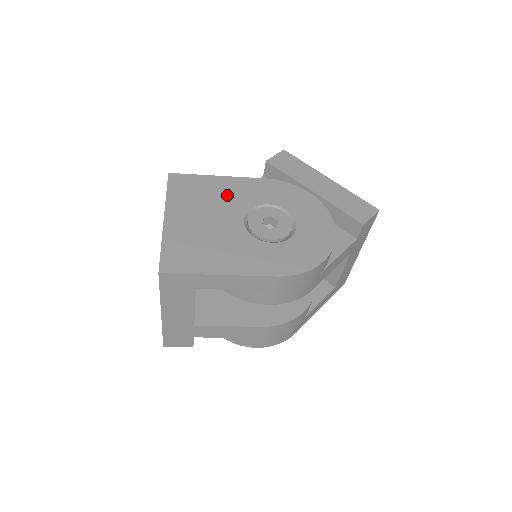
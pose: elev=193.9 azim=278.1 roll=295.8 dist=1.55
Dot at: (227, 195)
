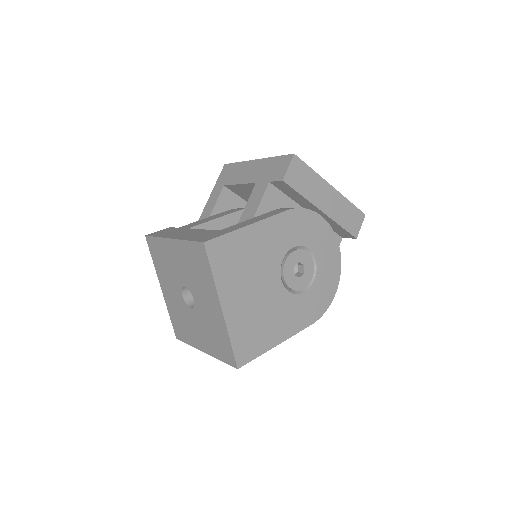
Dot at: (262, 251)
